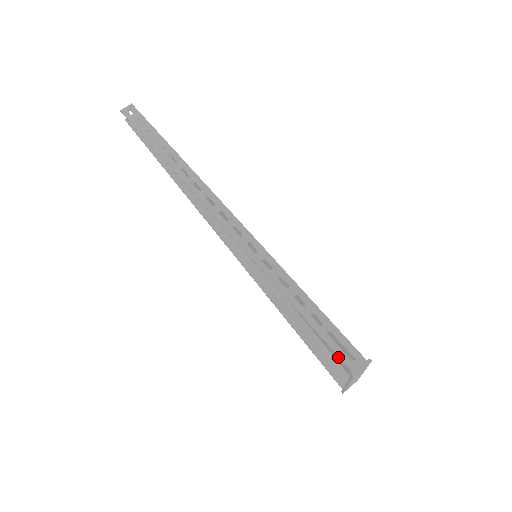
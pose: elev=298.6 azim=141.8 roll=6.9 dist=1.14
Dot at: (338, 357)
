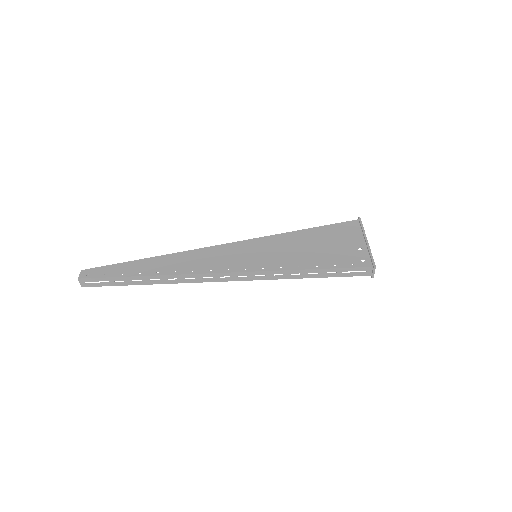
Dot at: (343, 231)
